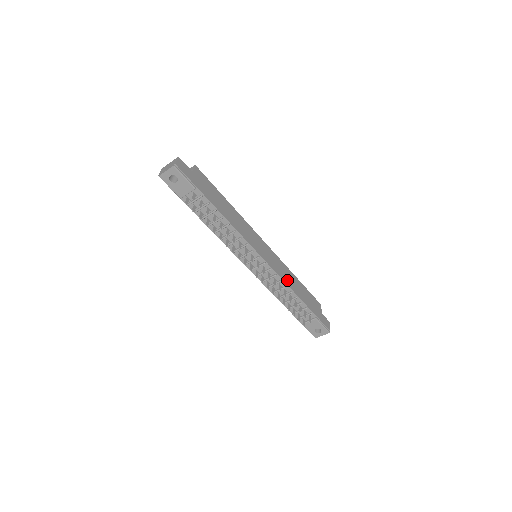
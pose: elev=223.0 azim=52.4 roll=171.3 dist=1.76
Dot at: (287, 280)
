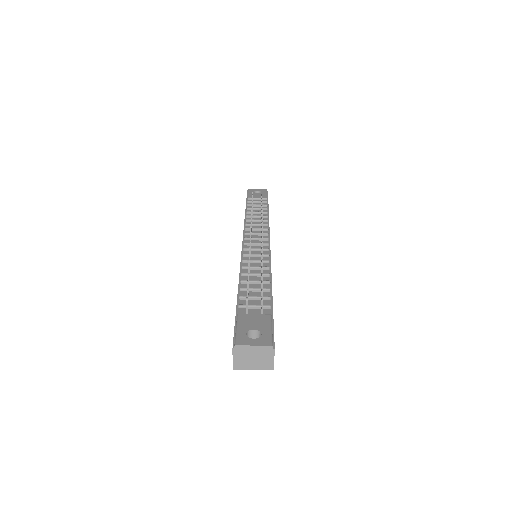
Dot at: occluded
